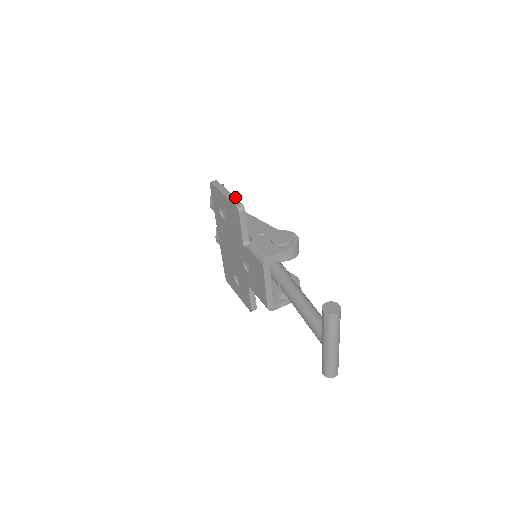
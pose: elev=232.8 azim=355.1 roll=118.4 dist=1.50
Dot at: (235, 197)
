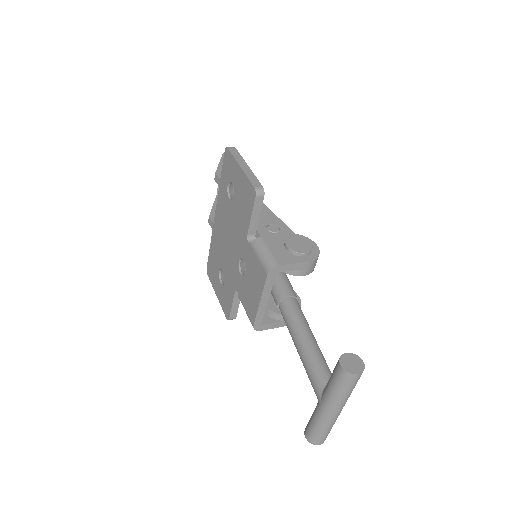
Dot at: occluded
